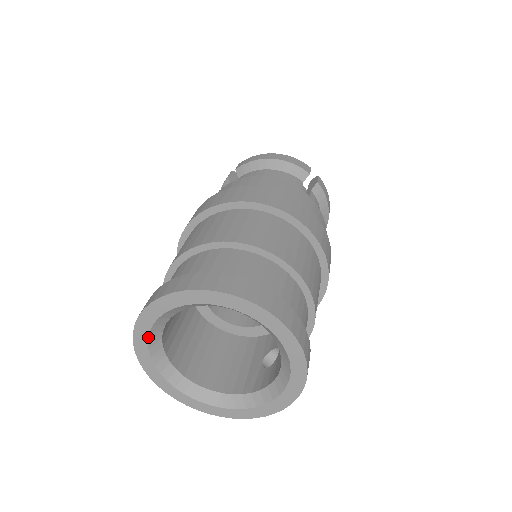
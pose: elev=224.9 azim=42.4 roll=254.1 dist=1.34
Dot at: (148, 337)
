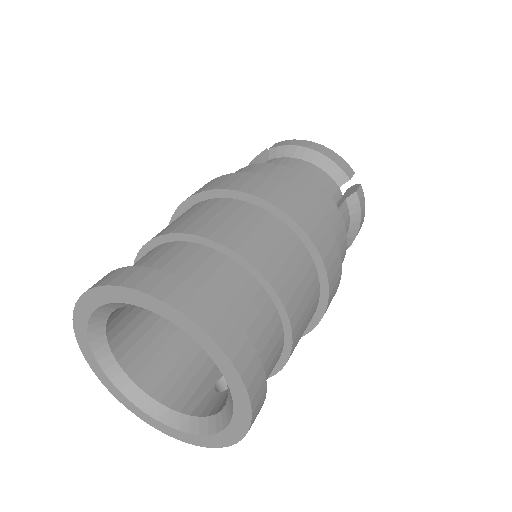
Dot at: (88, 321)
